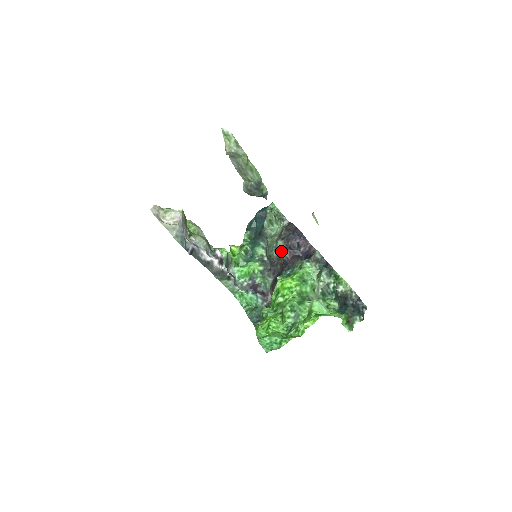
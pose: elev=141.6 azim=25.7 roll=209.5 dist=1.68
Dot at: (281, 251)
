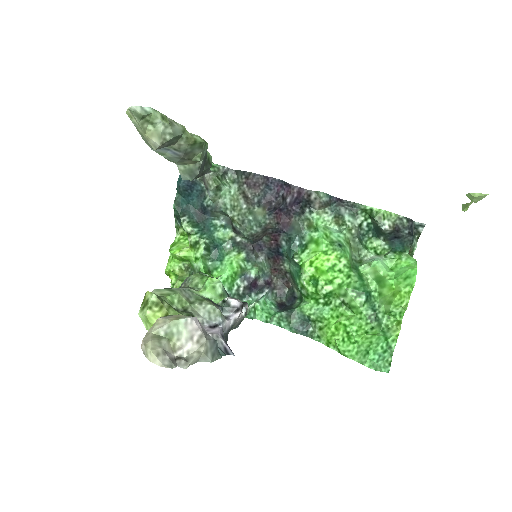
Dot at: (266, 221)
